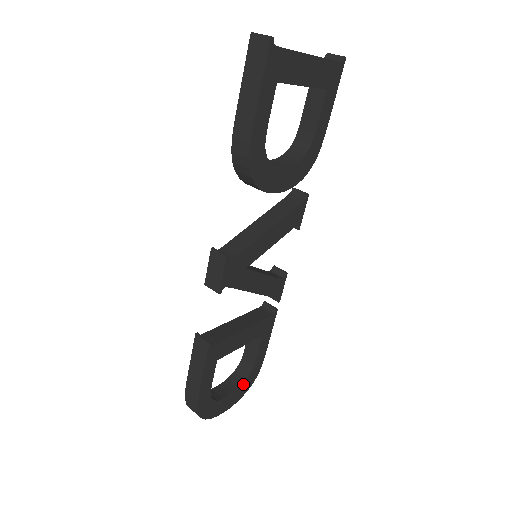
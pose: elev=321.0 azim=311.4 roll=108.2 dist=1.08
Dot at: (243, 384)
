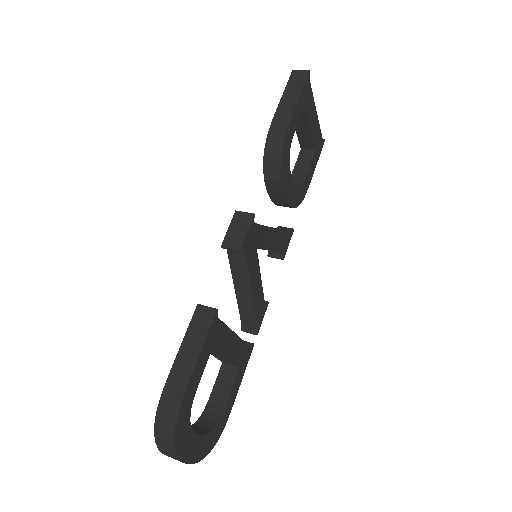
Dot at: (210, 433)
